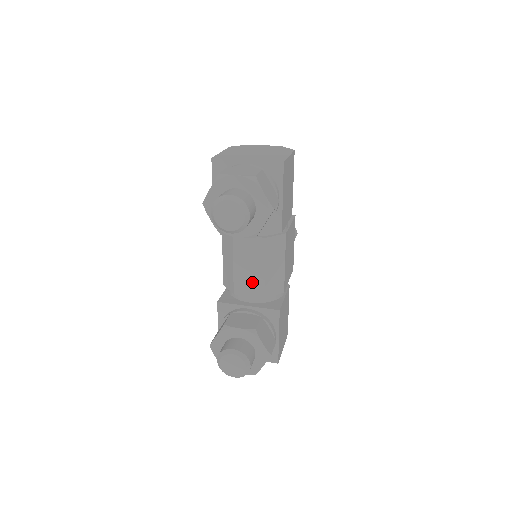
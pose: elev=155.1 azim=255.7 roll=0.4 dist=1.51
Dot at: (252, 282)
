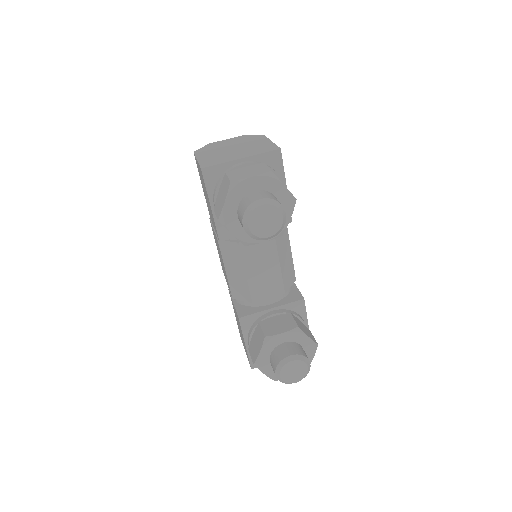
Dot at: (269, 283)
